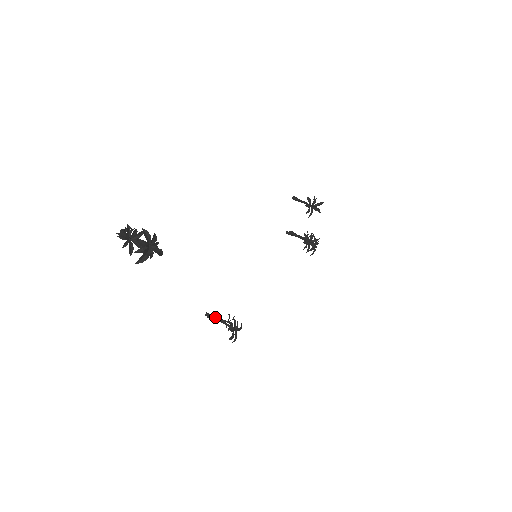
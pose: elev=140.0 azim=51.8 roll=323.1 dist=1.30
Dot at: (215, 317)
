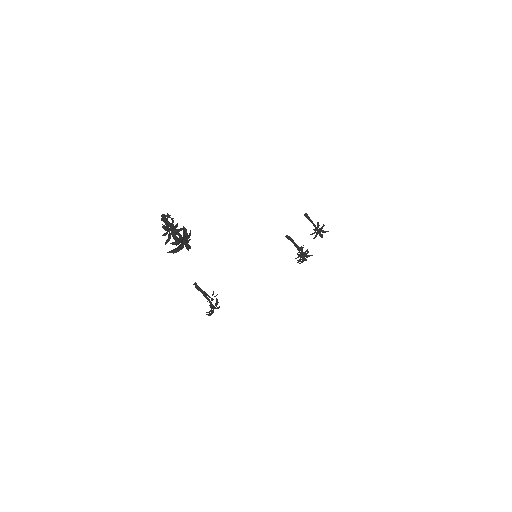
Dot at: (202, 290)
